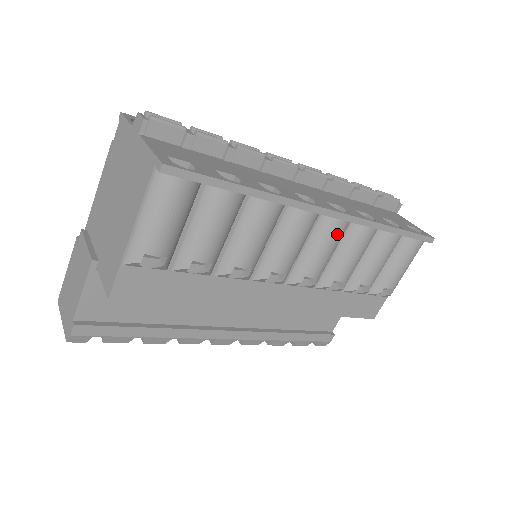
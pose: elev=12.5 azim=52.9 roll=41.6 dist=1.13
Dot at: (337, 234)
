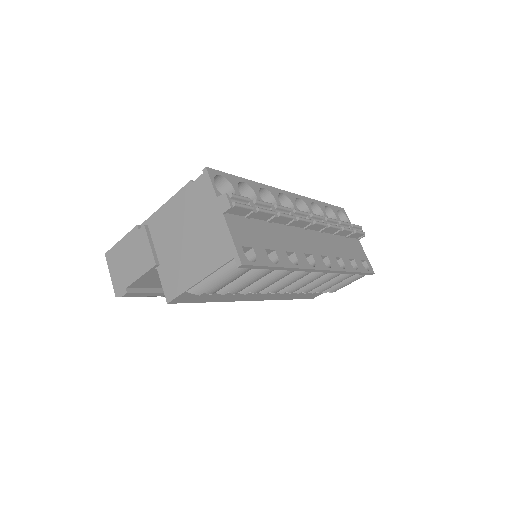
Dot at: (319, 277)
